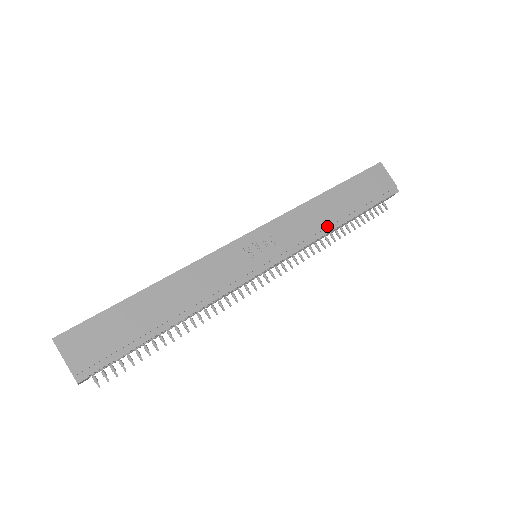
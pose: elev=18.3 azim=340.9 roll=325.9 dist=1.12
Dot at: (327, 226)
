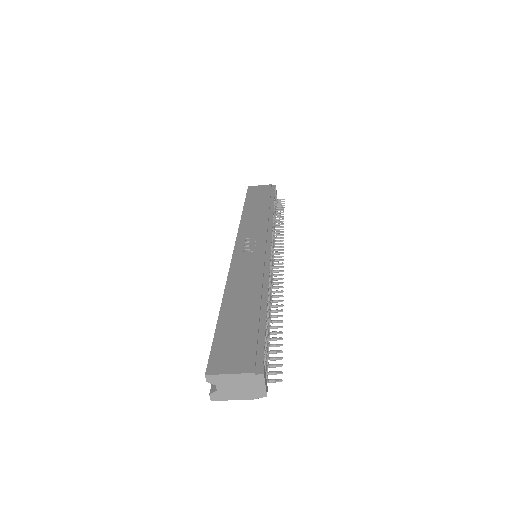
Dot at: (268, 215)
